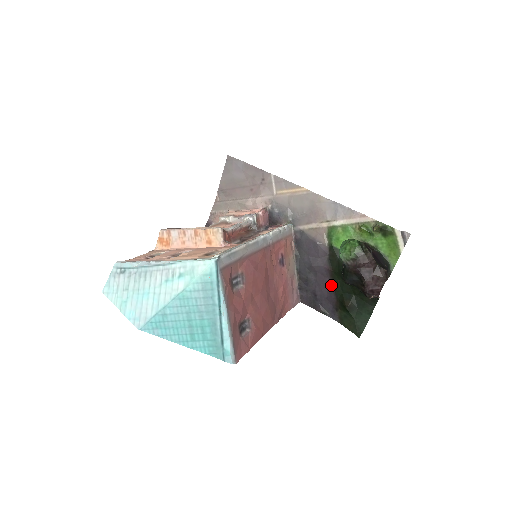
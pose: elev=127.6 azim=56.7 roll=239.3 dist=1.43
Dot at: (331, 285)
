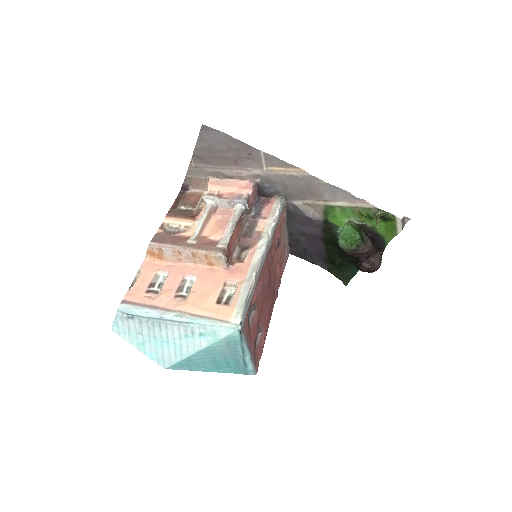
Dot at: (323, 246)
